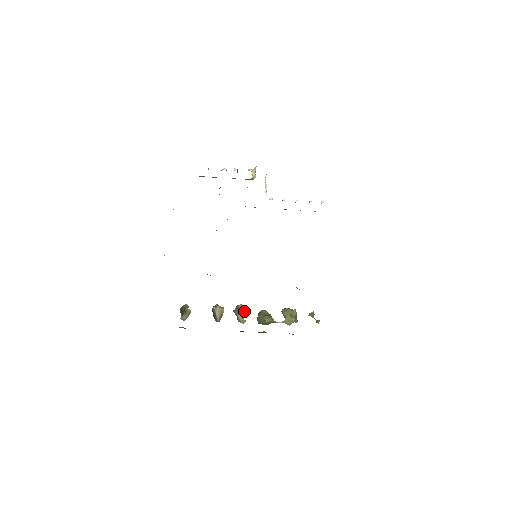
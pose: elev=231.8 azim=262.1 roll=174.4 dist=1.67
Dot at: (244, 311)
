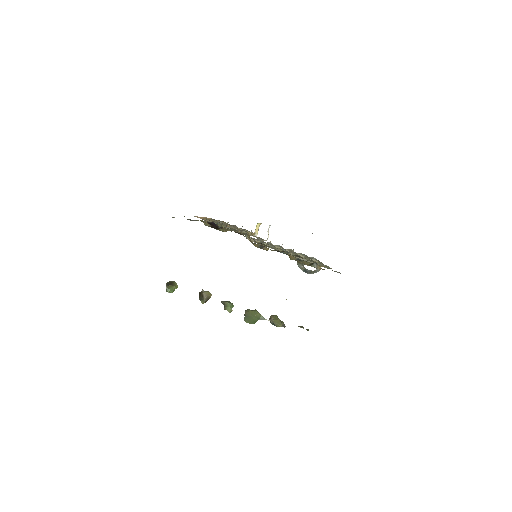
Dot at: (232, 303)
